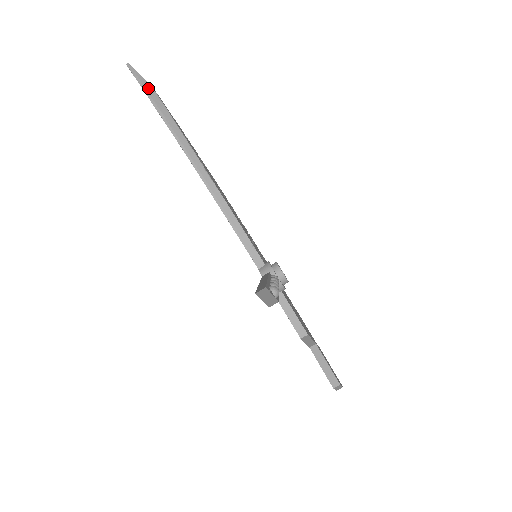
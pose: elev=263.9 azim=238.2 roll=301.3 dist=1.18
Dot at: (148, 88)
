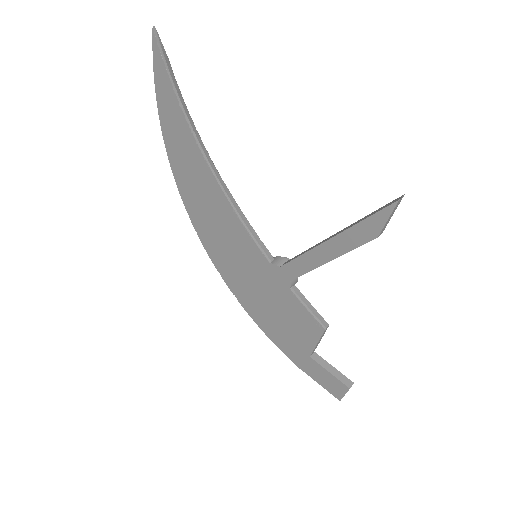
Dot at: (166, 59)
